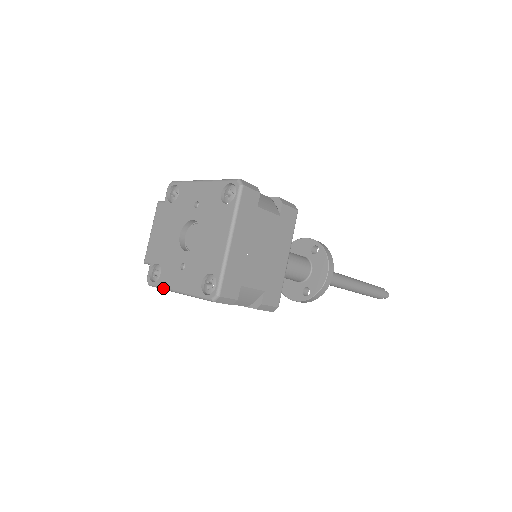
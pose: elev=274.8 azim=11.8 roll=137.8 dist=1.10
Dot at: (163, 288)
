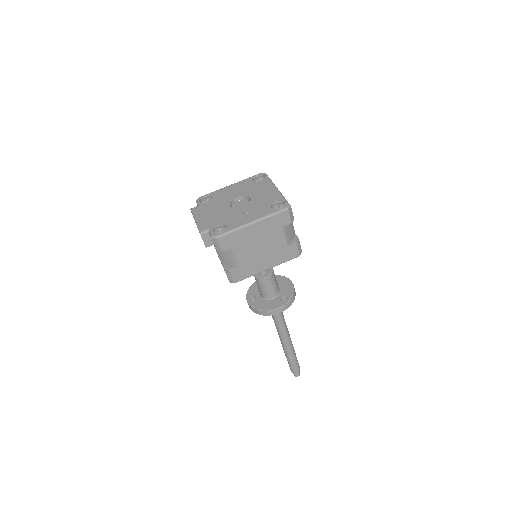
Dot at: (235, 229)
